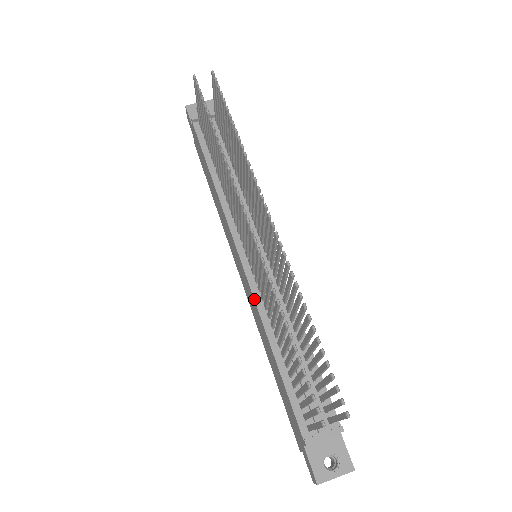
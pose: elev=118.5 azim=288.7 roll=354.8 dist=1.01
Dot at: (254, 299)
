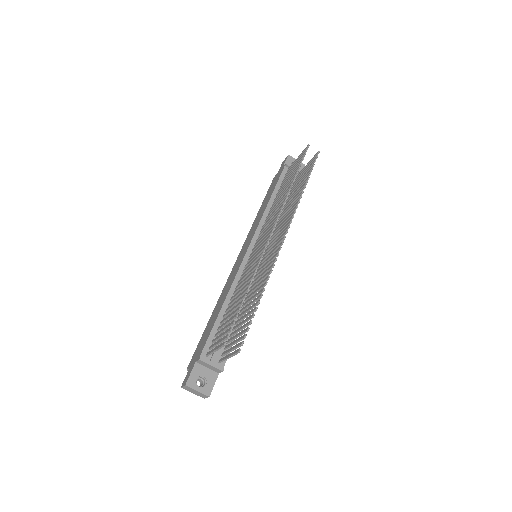
Dot at: (237, 273)
